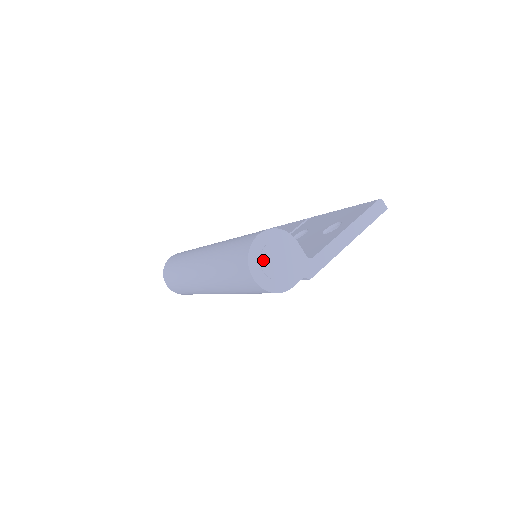
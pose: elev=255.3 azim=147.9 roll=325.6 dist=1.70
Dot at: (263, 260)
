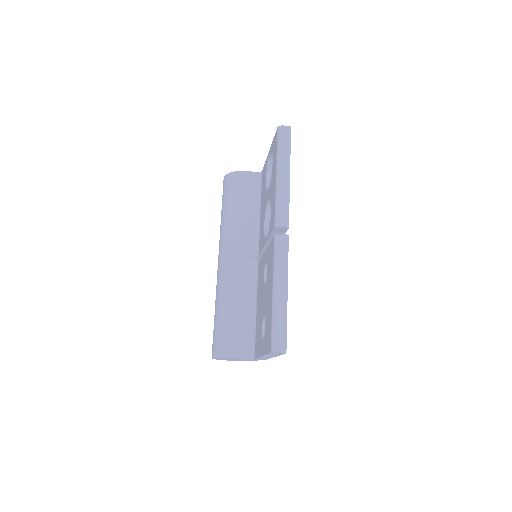
Dot at: occluded
